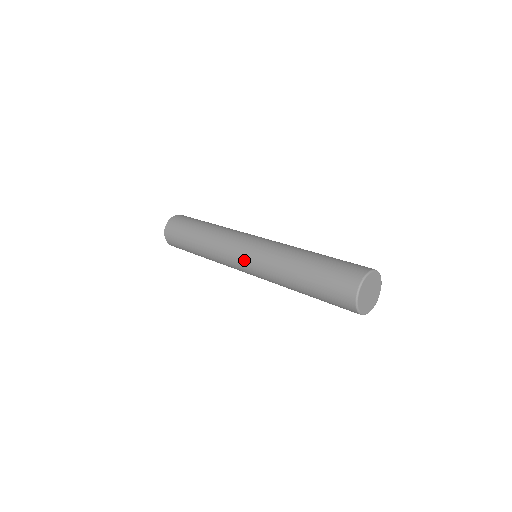
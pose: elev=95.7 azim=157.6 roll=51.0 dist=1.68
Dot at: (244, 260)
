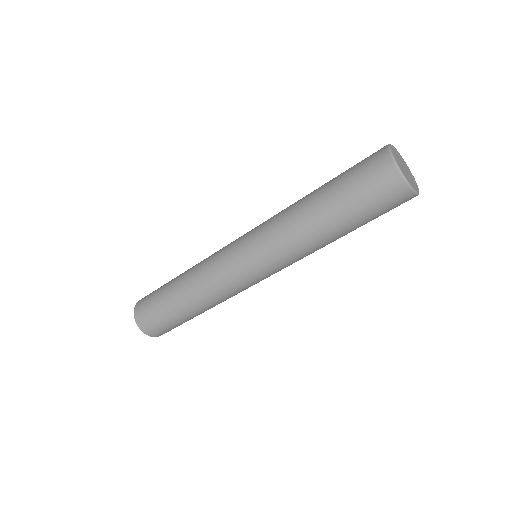
Dot at: (250, 264)
